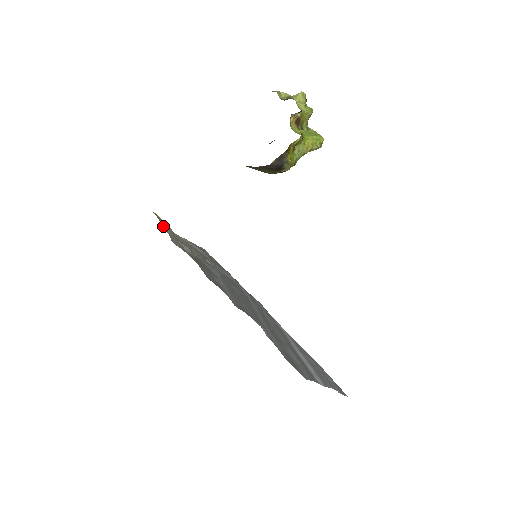
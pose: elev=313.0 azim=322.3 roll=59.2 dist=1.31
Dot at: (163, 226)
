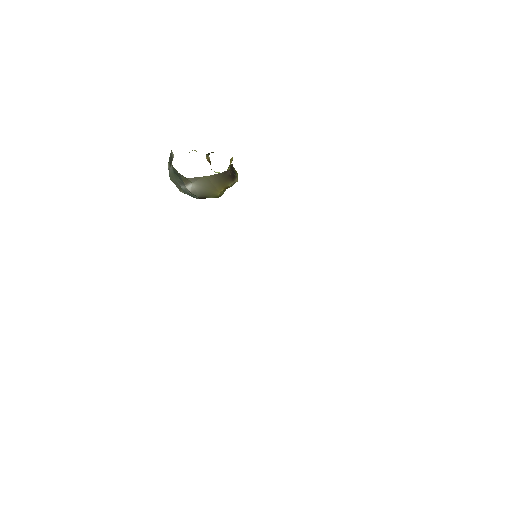
Dot at: occluded
